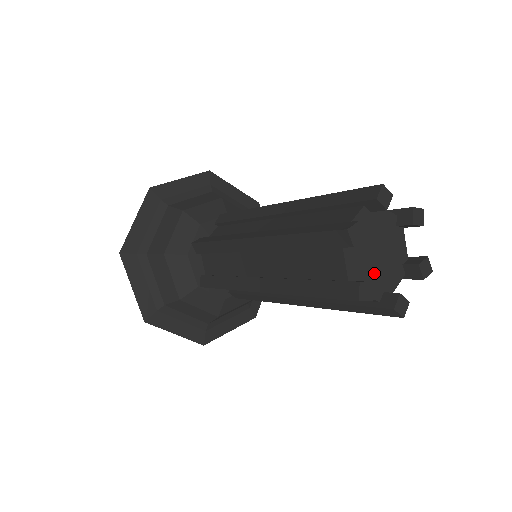
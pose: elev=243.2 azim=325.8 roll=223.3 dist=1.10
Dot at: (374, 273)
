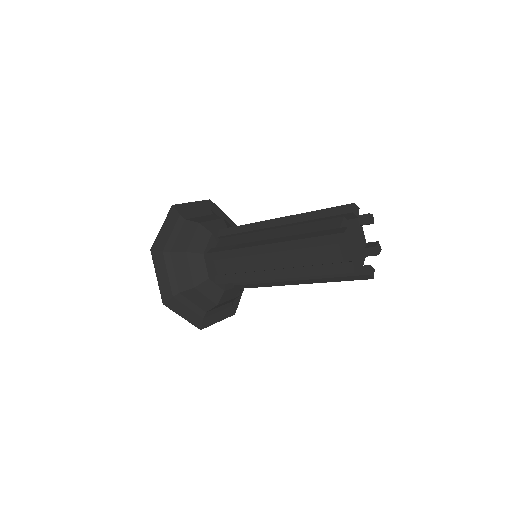
Dot at: (348, 248)
